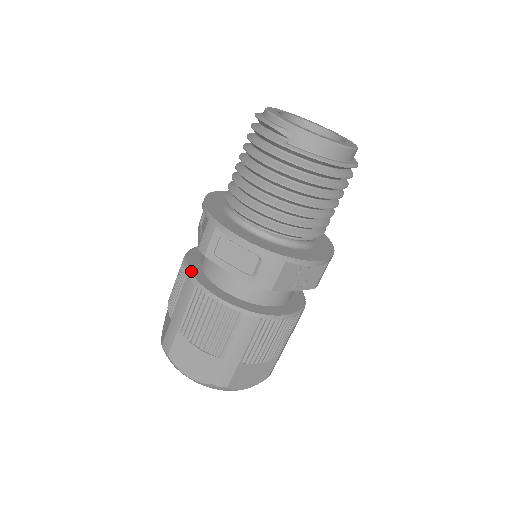
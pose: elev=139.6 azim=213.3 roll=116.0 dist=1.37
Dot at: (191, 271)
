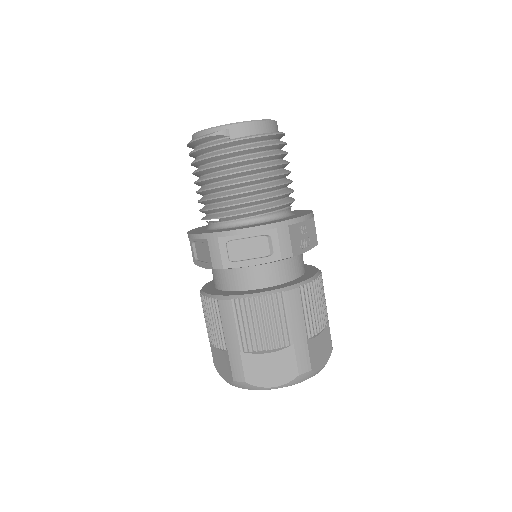
Dot at: (218, 295)
